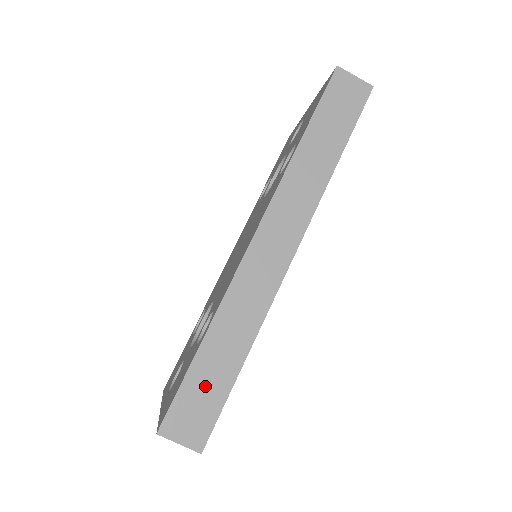
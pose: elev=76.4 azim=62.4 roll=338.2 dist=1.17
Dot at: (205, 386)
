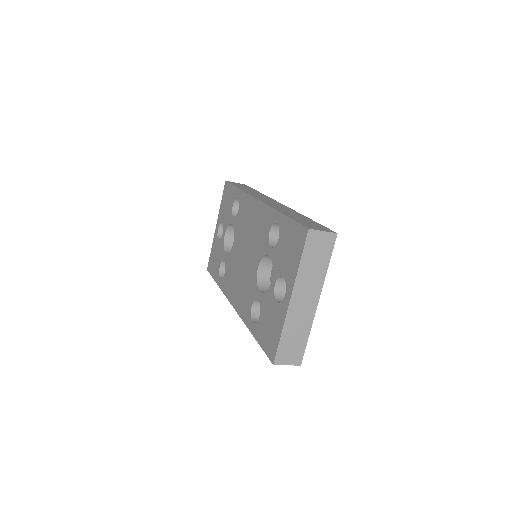
Dot at: occluded
